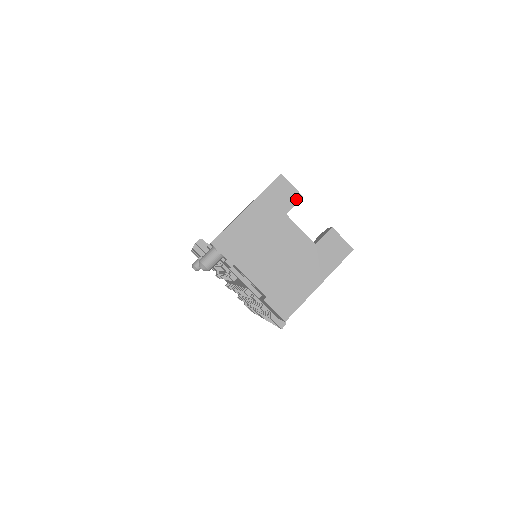
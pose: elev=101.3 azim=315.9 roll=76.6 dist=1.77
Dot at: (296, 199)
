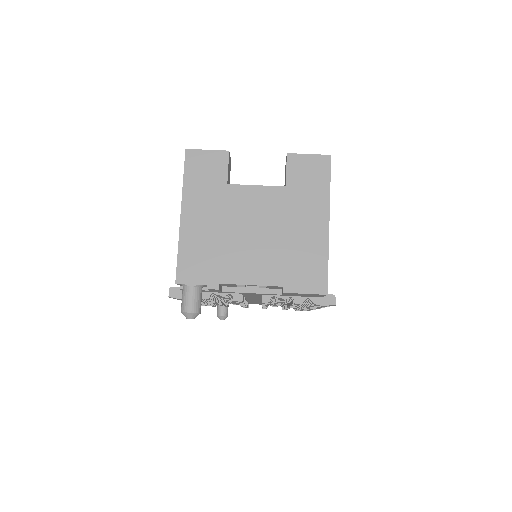
Dot at: (223, 160)
